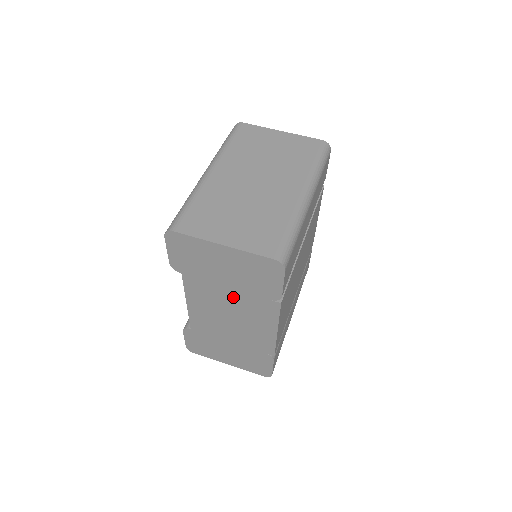
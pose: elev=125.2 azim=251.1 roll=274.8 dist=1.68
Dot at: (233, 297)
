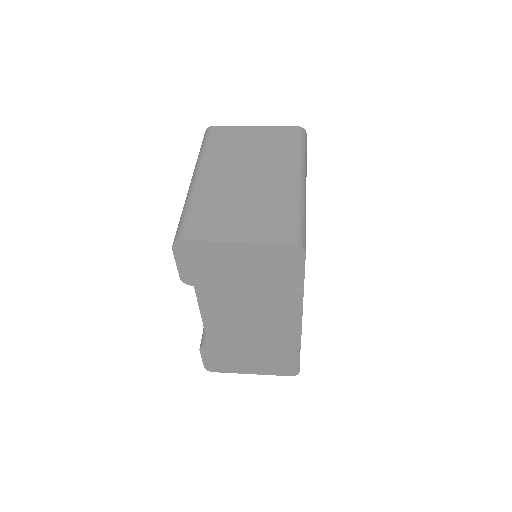
Dot at: (252, 297)
